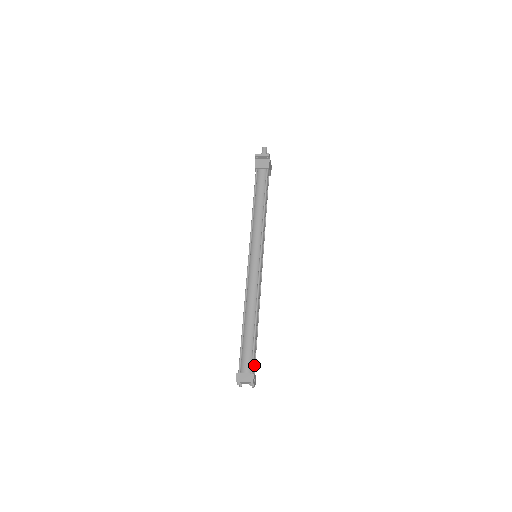
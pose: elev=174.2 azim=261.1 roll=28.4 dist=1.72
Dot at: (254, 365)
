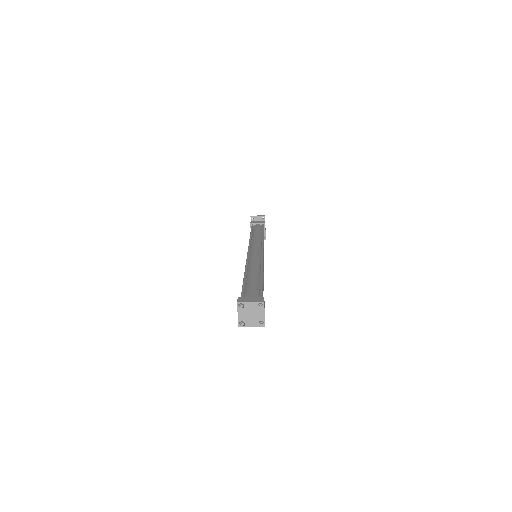
Dot at: occluded
